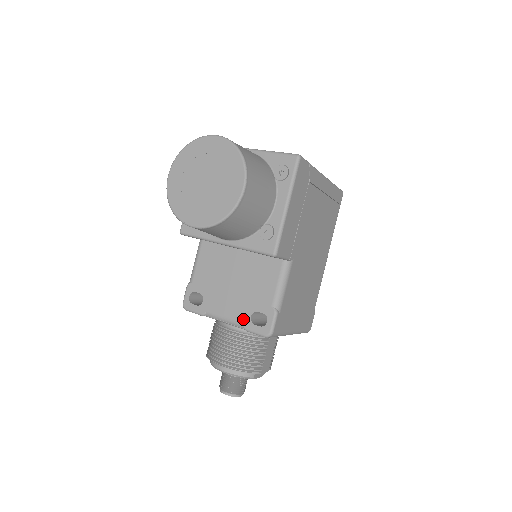
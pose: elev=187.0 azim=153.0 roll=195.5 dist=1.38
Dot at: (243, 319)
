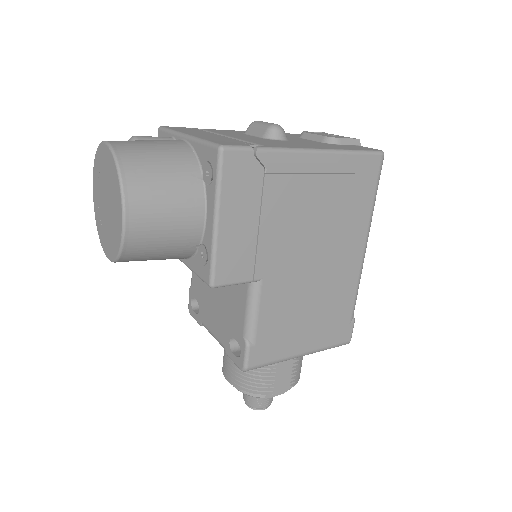
Dot at: (224, 342)
